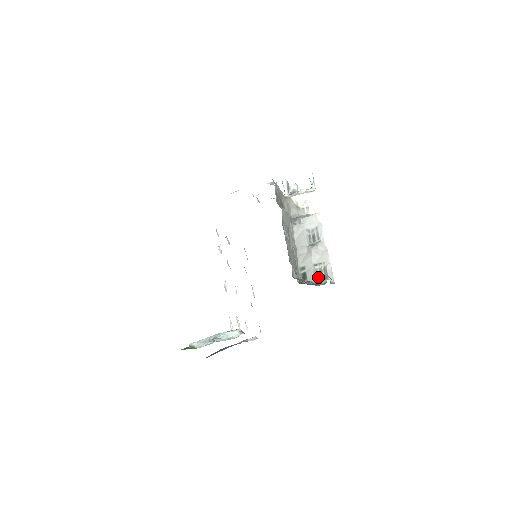
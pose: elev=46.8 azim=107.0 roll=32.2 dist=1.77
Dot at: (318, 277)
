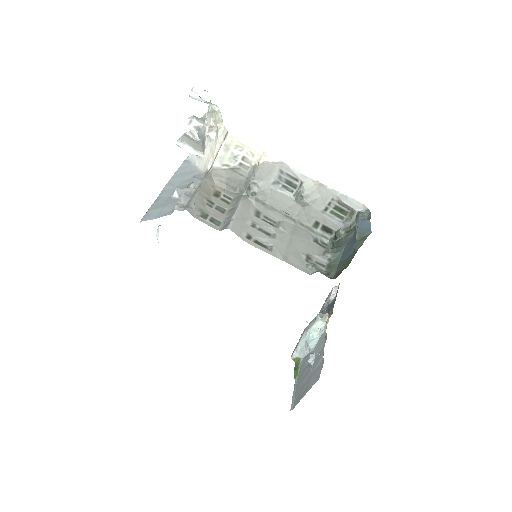
Dot at: (342, 216)
